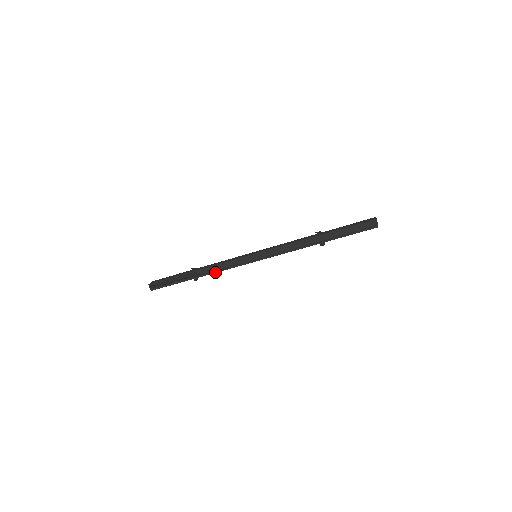
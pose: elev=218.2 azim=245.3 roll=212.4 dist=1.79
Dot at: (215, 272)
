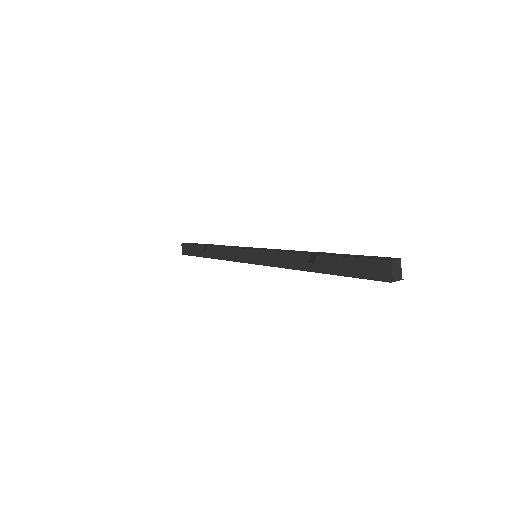
Dot at: occluded
